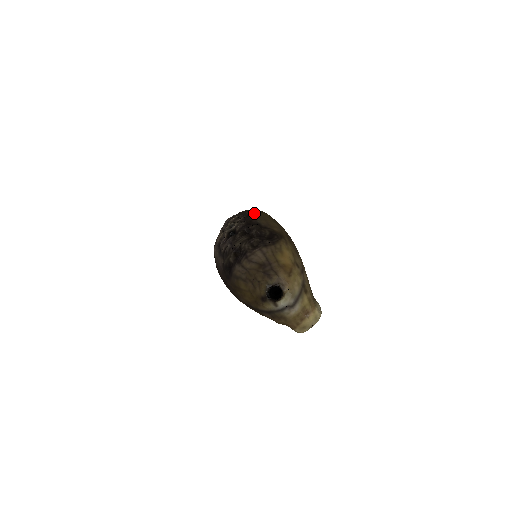
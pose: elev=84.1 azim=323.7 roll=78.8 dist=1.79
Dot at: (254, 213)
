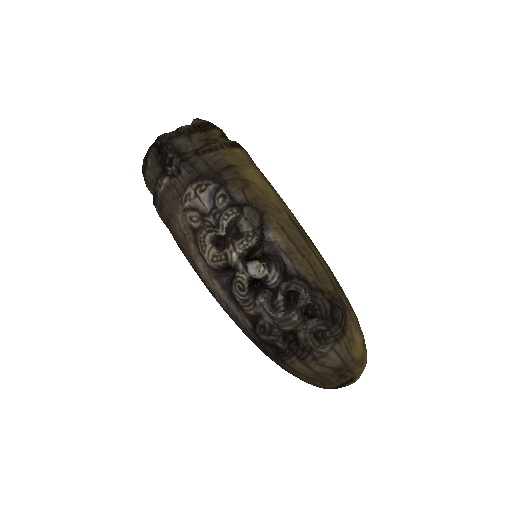
Dot at: (264, 215)
